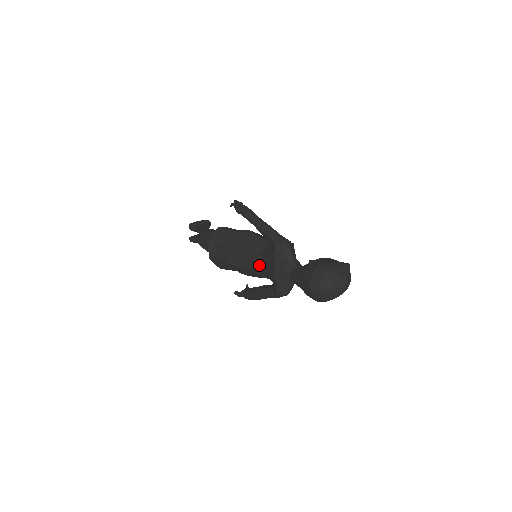
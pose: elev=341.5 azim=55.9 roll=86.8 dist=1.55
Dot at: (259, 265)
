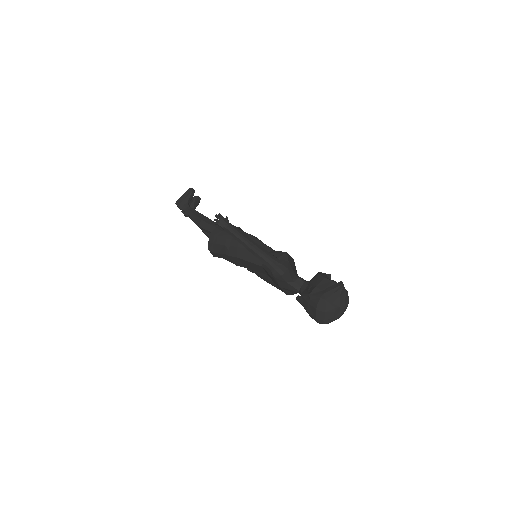
Dot at: (263, 272)
